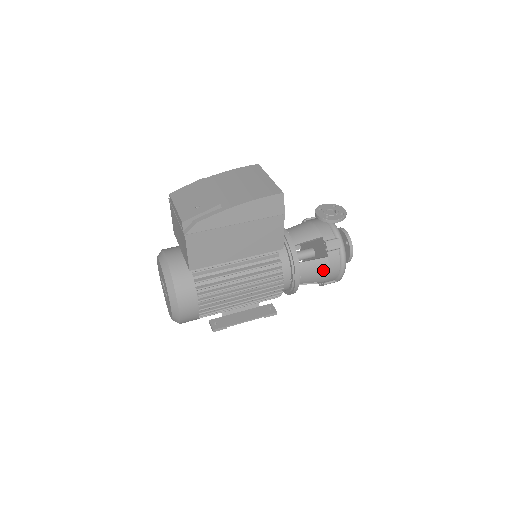
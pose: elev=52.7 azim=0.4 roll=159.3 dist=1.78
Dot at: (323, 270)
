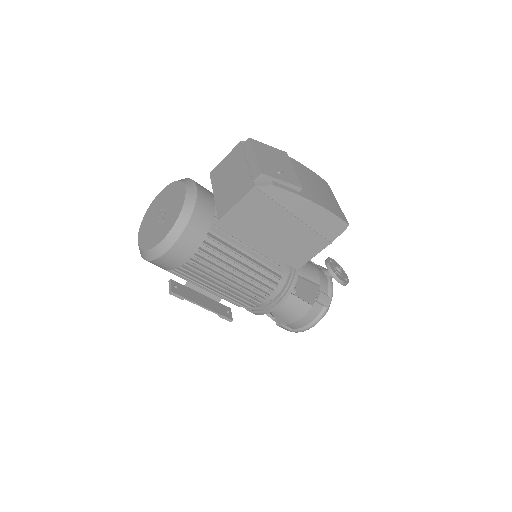
Dot at: (299, 314)
